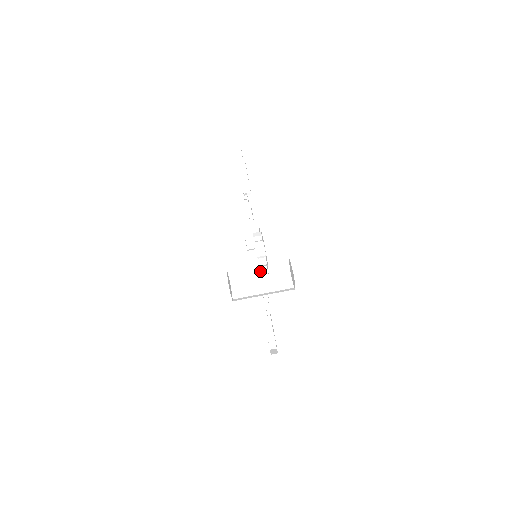
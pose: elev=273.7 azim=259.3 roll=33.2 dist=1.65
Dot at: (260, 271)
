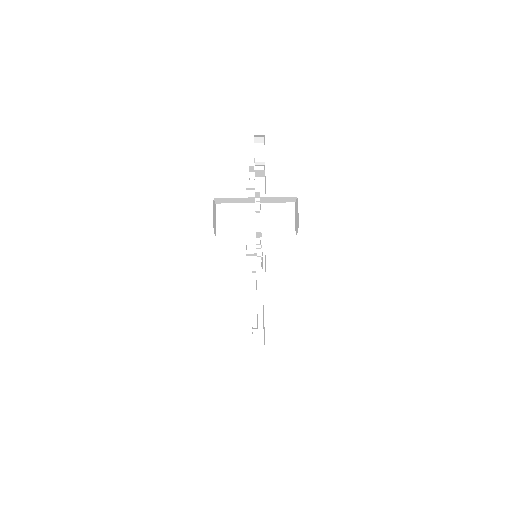
Dot at: (256, 193)
